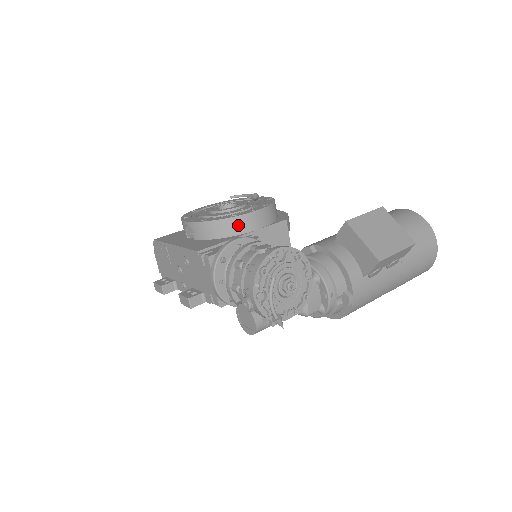
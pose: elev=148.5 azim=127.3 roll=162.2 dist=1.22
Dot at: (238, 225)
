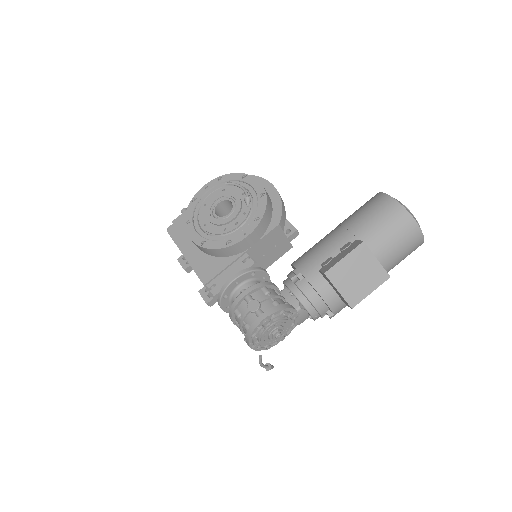
Dot at: (234, 250)
